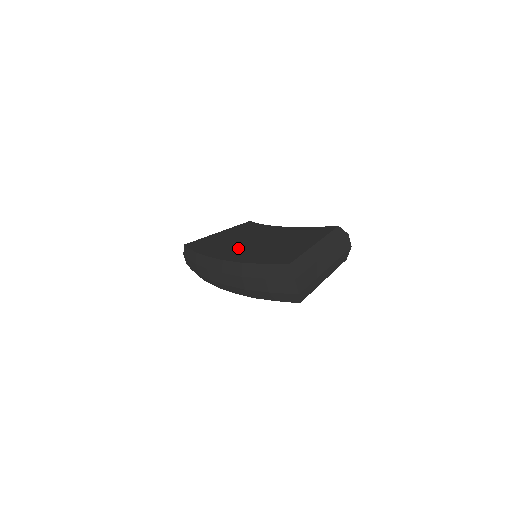
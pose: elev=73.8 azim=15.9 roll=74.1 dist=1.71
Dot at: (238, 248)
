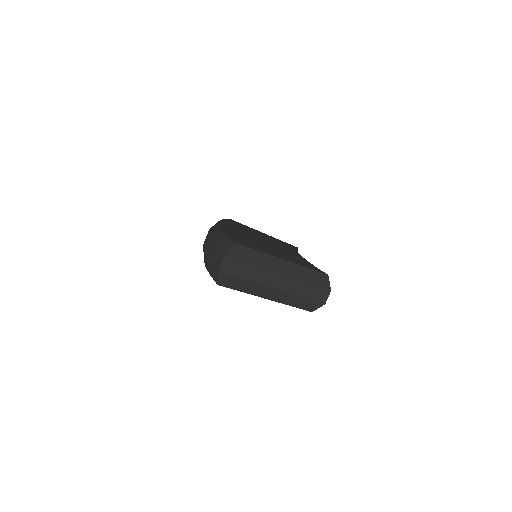
Dot at: occluded
